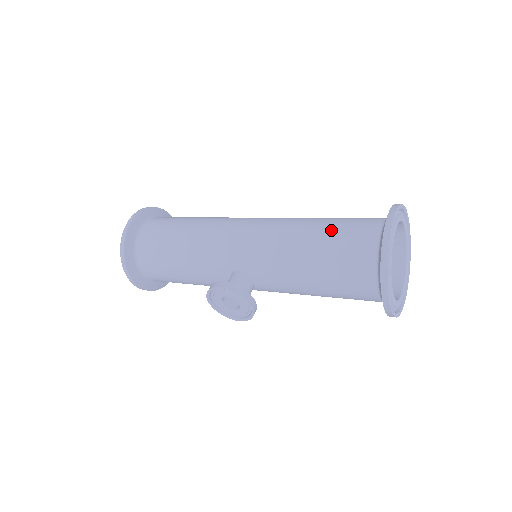
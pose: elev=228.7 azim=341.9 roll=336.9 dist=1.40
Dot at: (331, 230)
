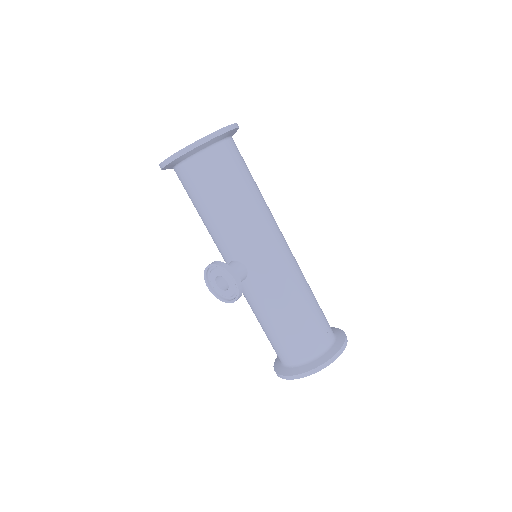
Dot at: (313, 316)
